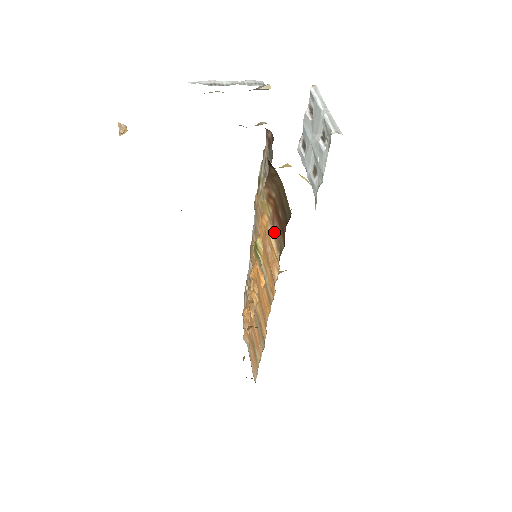
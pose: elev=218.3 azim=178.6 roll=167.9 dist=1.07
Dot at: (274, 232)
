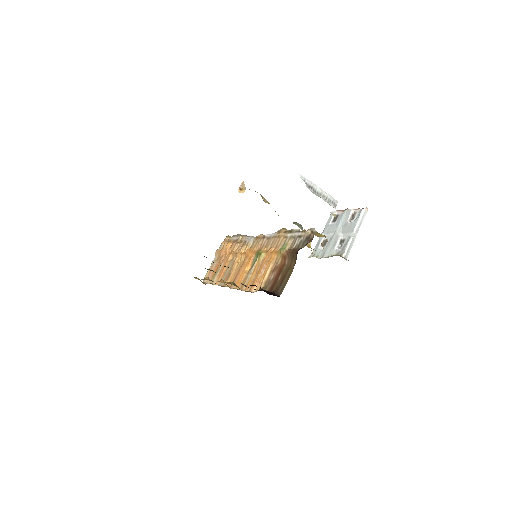
Dot at: (271, 272)
